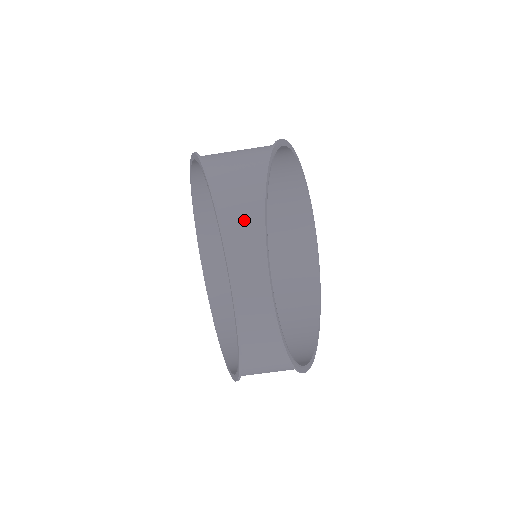
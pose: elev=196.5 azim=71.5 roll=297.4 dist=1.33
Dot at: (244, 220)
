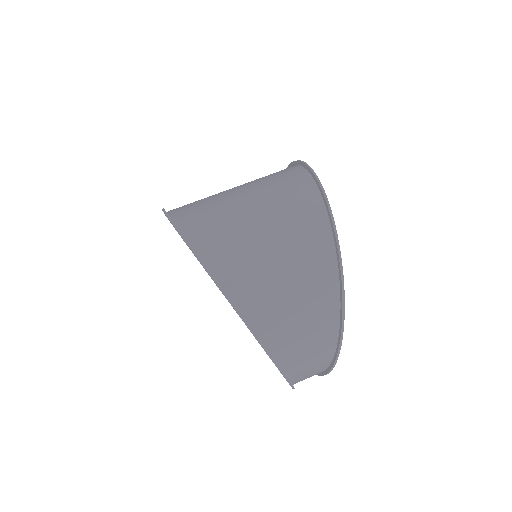
Dot at: occluded
